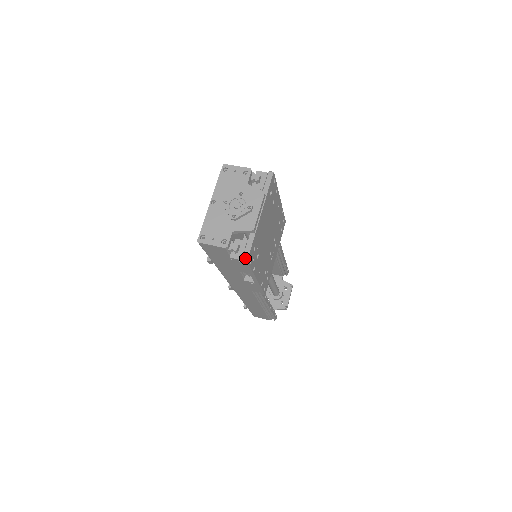
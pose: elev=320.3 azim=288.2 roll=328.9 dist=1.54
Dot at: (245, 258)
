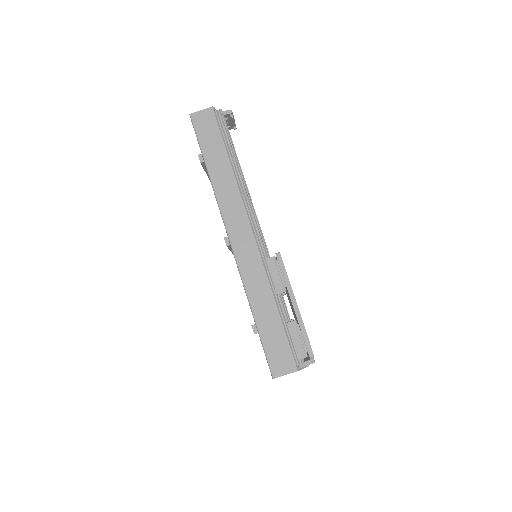
Dot at: occluded
